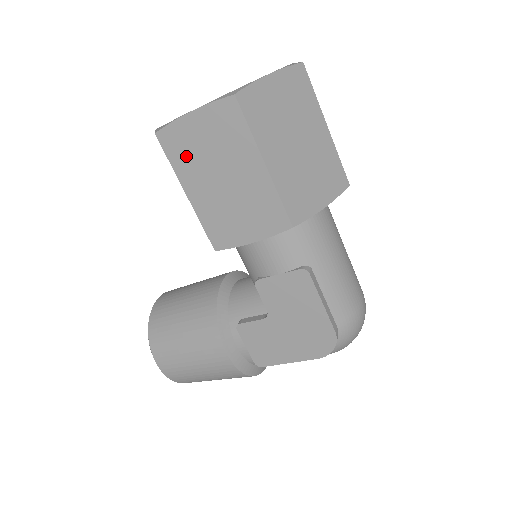
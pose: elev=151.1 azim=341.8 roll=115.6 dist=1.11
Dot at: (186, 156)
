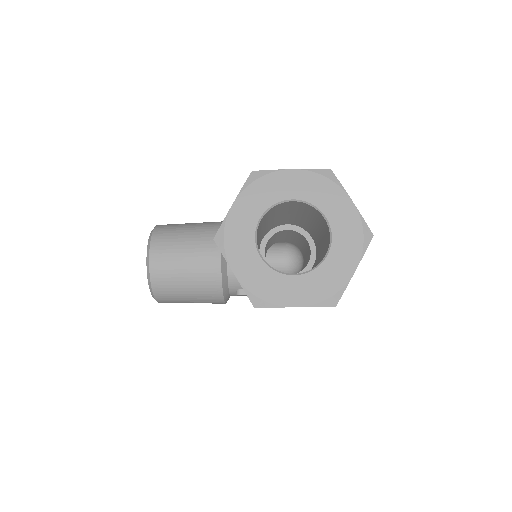
Dot at: occluded
